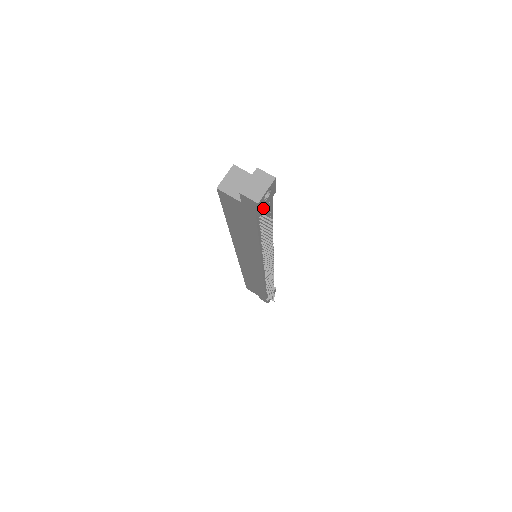
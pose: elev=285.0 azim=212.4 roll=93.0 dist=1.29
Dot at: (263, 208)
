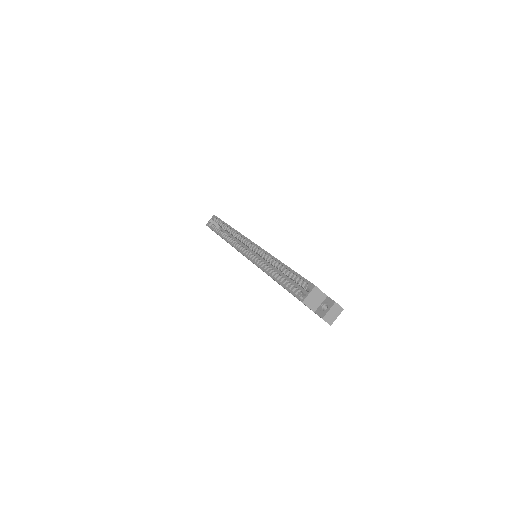
Dot at: occluded
